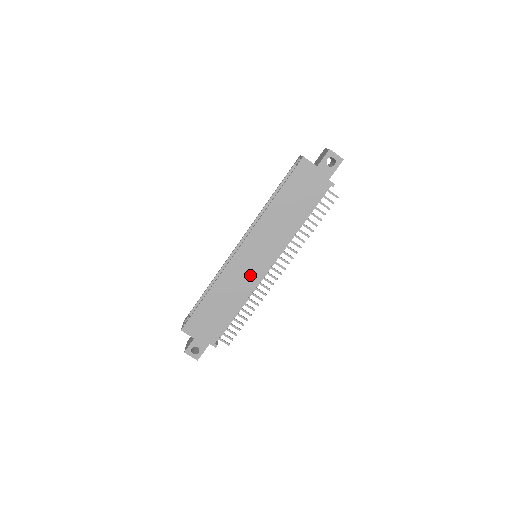
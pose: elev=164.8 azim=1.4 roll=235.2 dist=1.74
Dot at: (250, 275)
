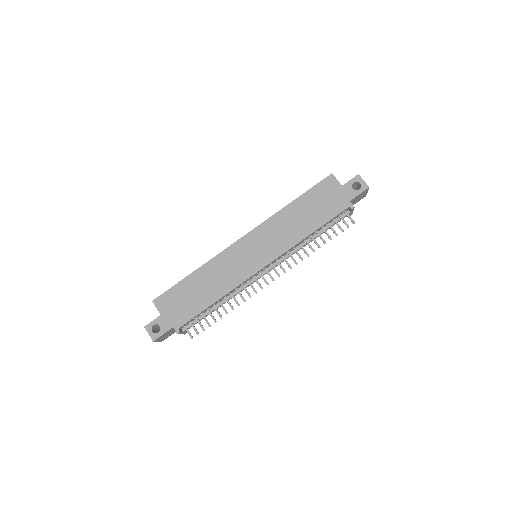
Dot at: (242, 268)
